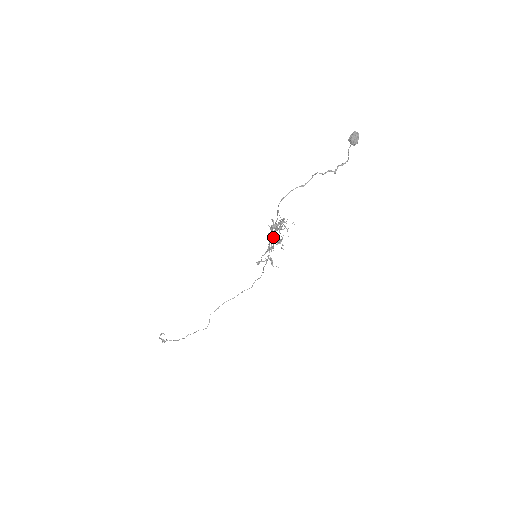
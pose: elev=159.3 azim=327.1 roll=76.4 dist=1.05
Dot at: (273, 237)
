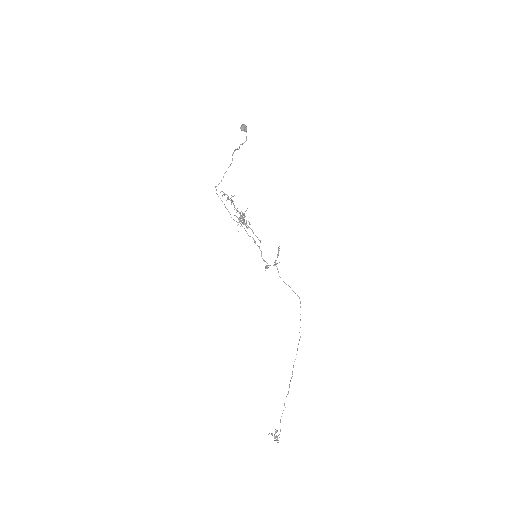
Dot at: (243, 222)
